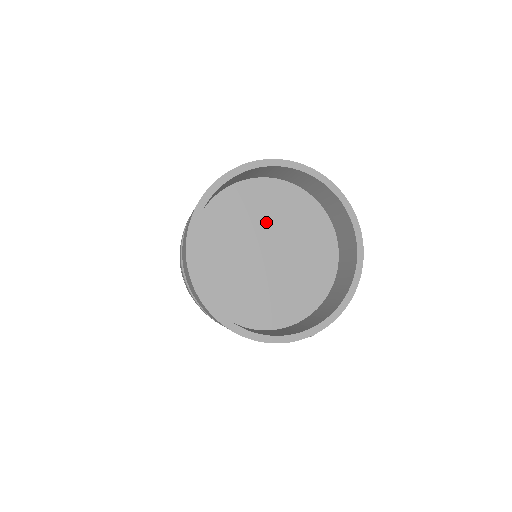
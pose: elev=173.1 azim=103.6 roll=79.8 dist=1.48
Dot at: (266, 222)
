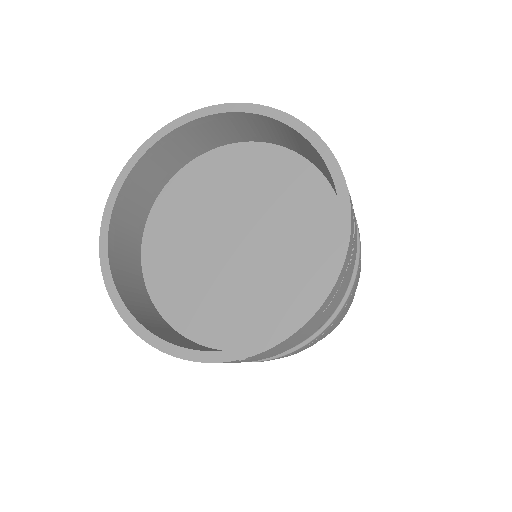
Dot at: (242, 199)
